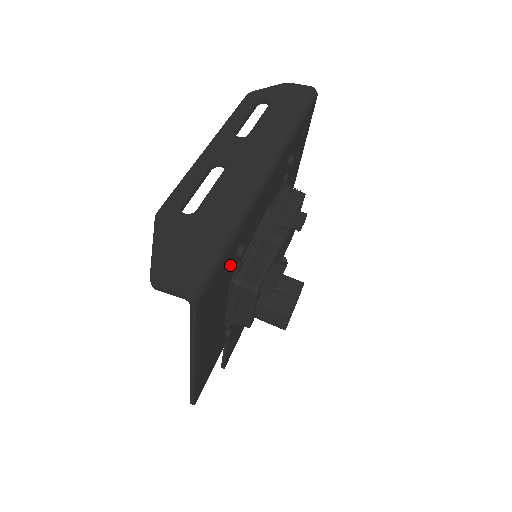
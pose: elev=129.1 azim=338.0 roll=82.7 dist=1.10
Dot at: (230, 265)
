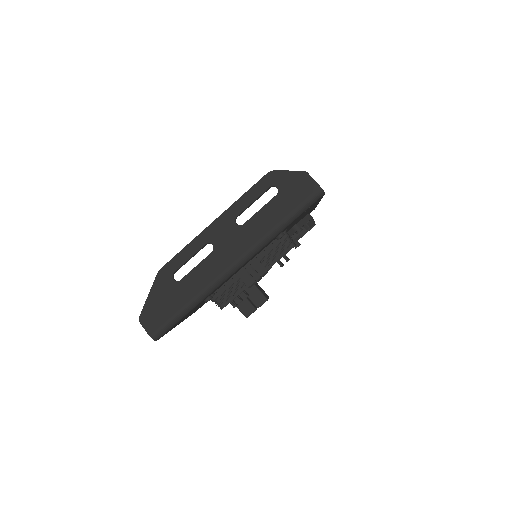
Dot at: occluded
